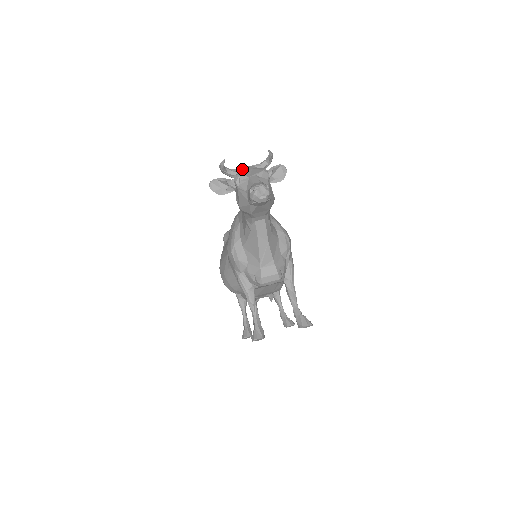
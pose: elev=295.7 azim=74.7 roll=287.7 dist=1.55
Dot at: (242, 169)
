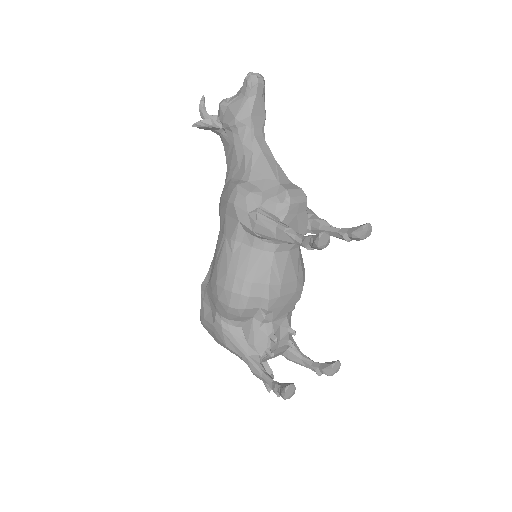
Dot at: occluded
